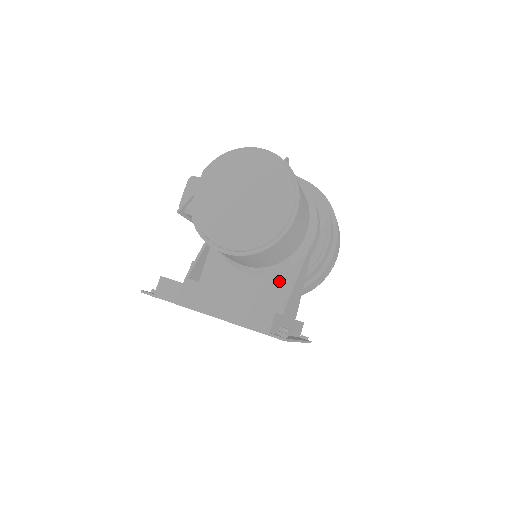
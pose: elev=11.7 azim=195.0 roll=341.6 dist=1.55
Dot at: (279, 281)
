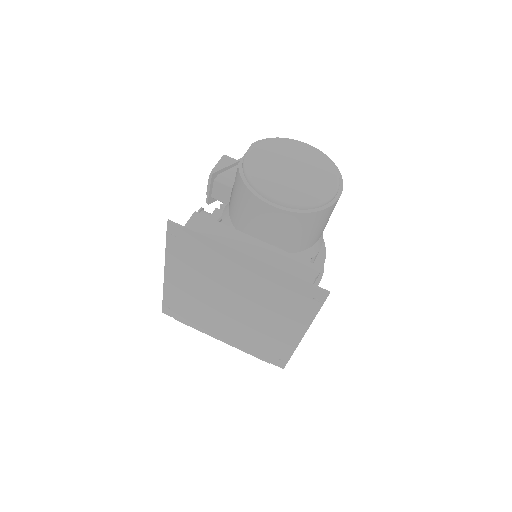
Dot at: occluded
